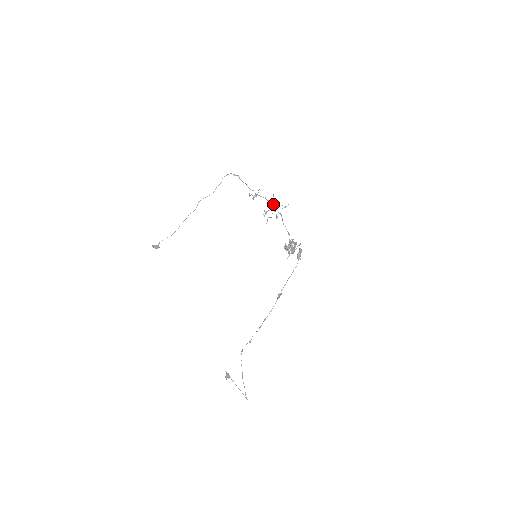
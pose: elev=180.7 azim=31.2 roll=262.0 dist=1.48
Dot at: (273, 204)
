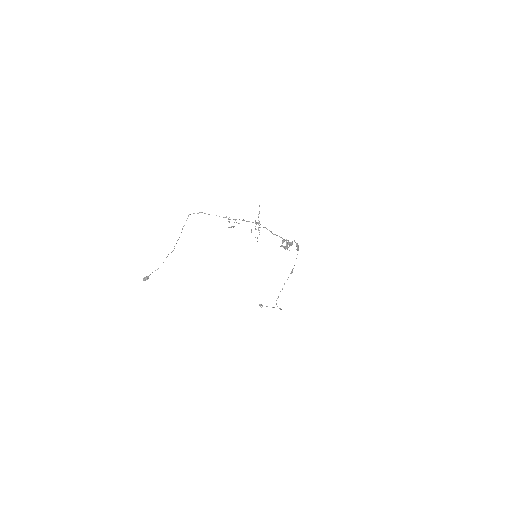
Dot at: occluded
